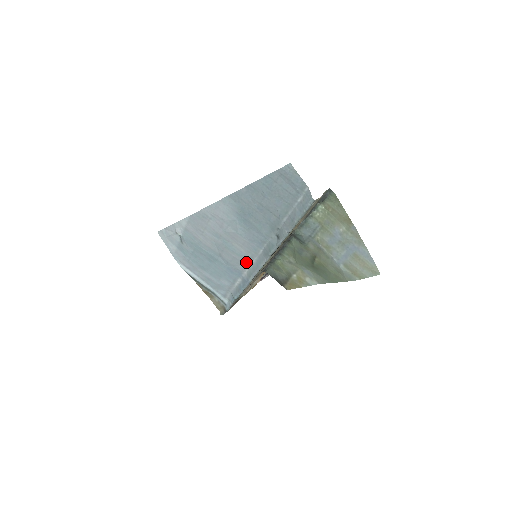
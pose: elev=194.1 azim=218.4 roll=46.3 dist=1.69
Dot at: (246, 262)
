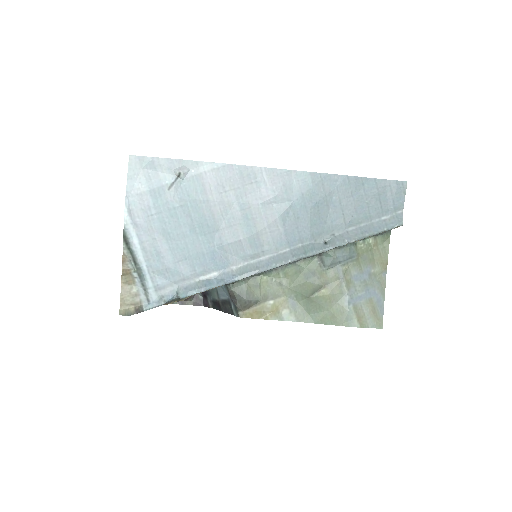
Dot at: (251, 254)
